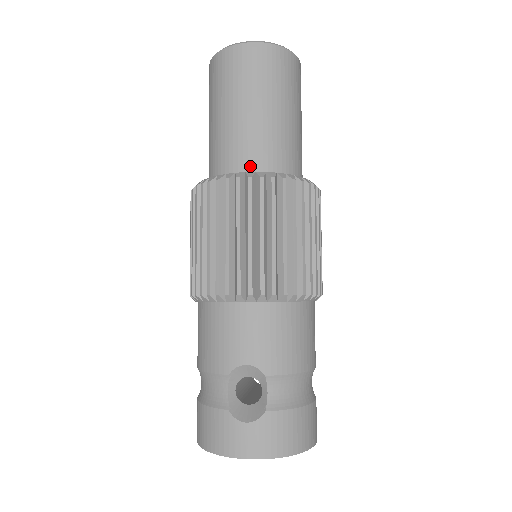
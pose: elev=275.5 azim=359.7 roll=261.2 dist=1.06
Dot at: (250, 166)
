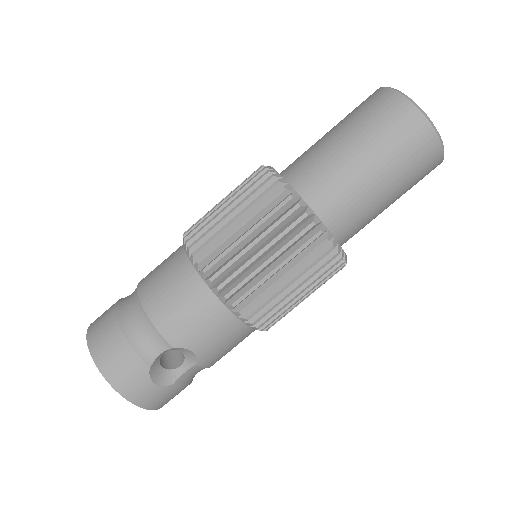
Dot at: (337, 226)
